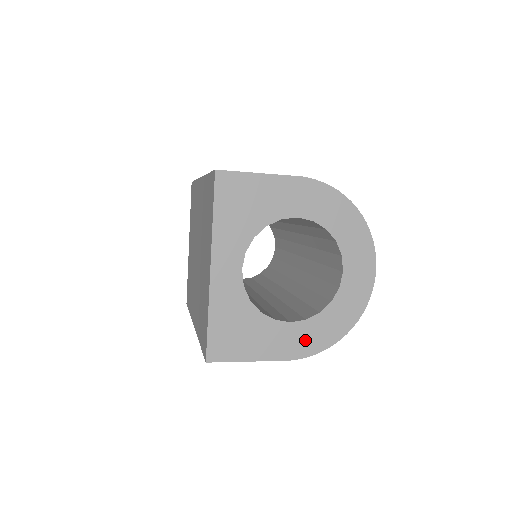
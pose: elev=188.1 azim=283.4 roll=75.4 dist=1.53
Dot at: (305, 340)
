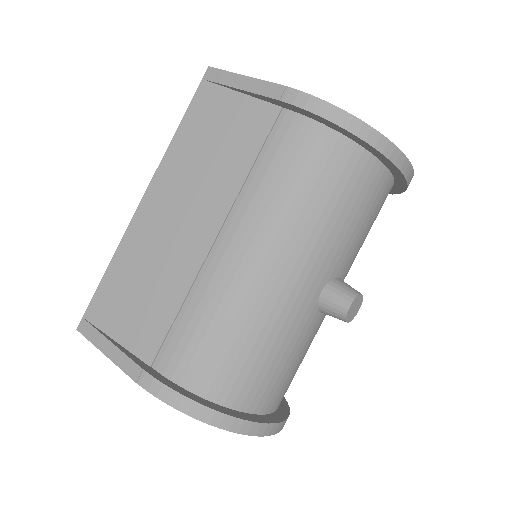
Dot at: occluded
